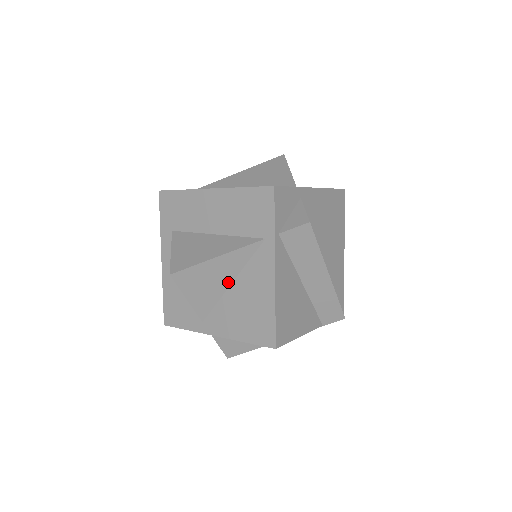
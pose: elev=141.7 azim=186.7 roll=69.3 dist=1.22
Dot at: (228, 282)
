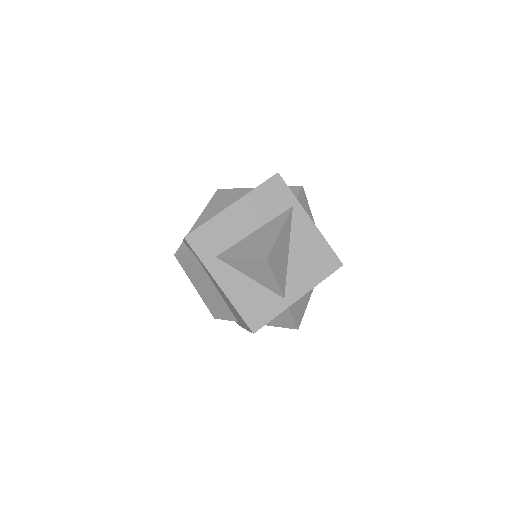
Dot at: (287, 252)
